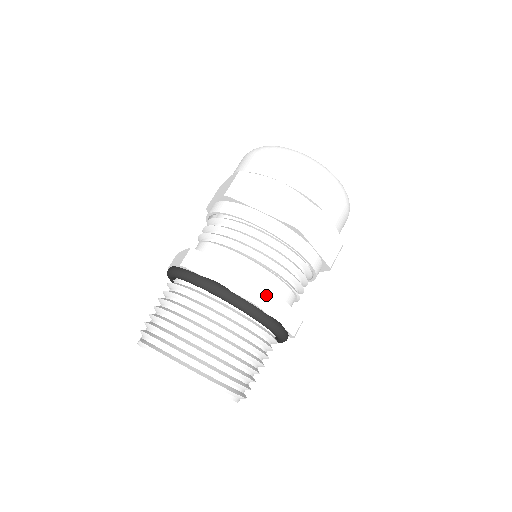
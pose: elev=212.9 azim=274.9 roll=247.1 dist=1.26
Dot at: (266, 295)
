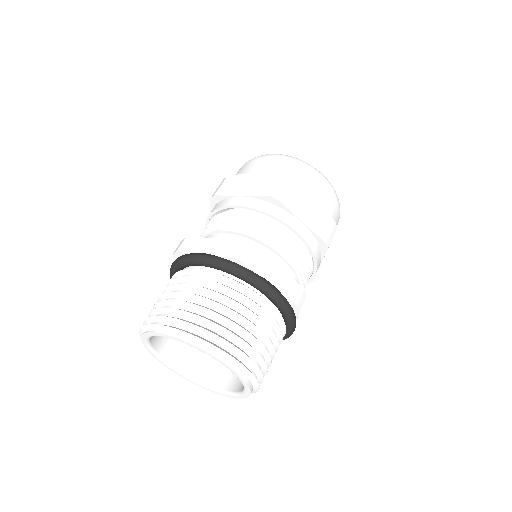
Dot at: (249, 252)
